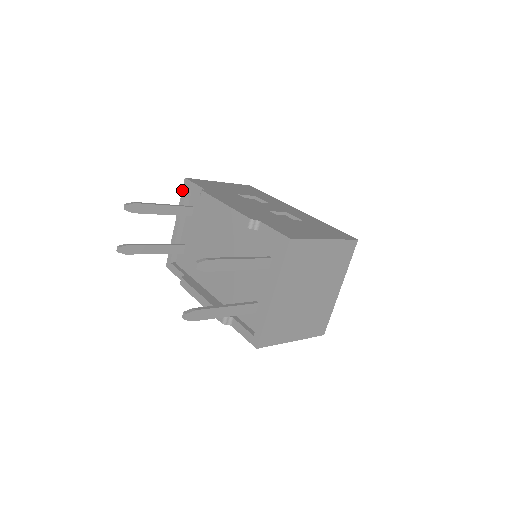
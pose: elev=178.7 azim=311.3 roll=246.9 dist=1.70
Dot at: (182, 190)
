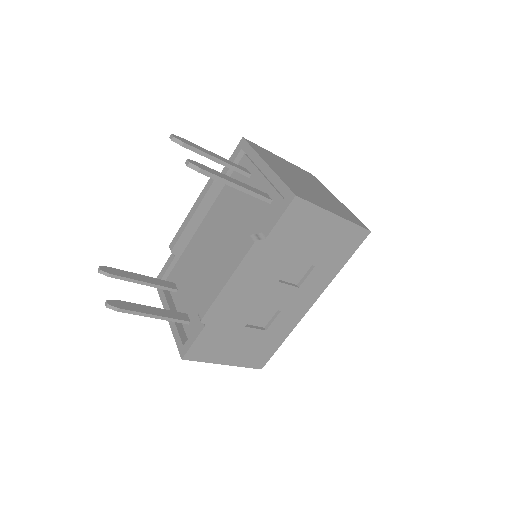
Dot at: (157, 290)
